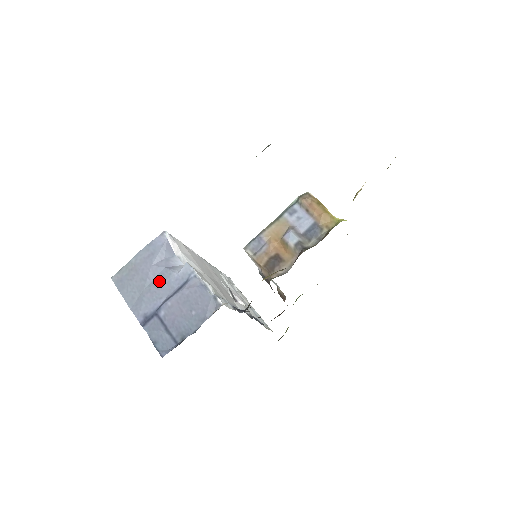
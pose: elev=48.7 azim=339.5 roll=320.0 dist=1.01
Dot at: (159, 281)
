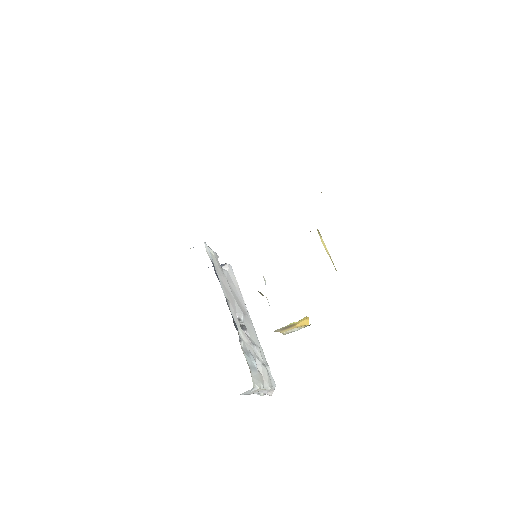
Dot at: occluded
